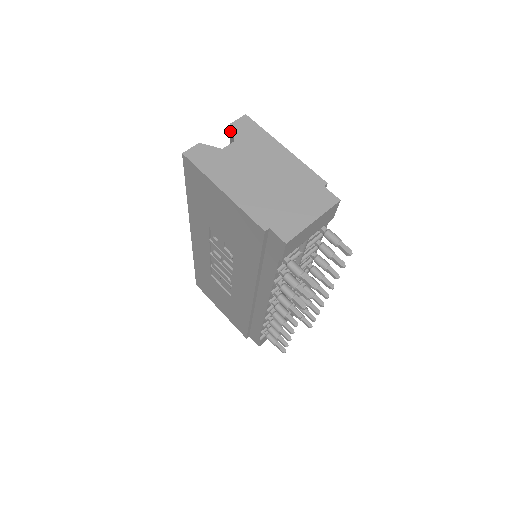
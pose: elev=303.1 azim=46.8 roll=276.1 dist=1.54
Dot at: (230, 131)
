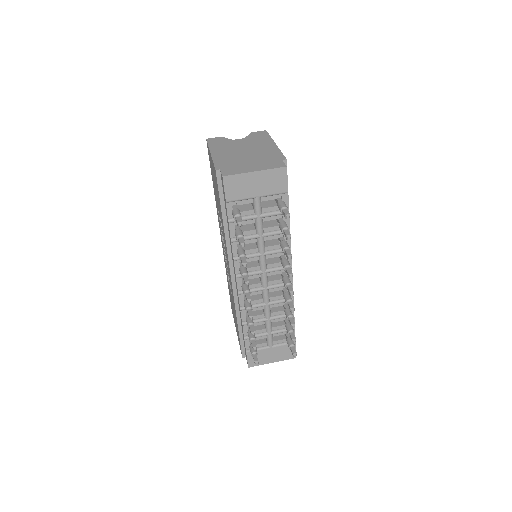
Dot at: occluded
